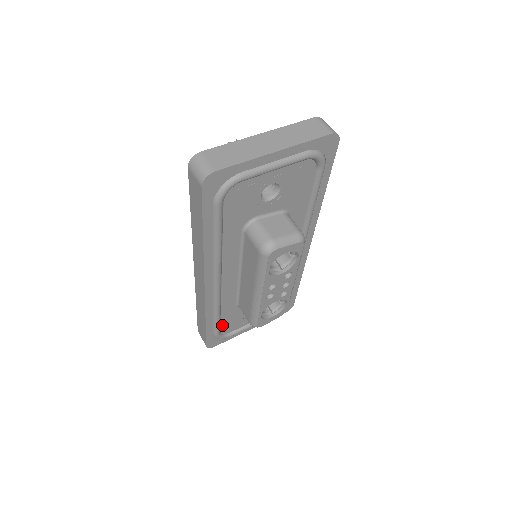
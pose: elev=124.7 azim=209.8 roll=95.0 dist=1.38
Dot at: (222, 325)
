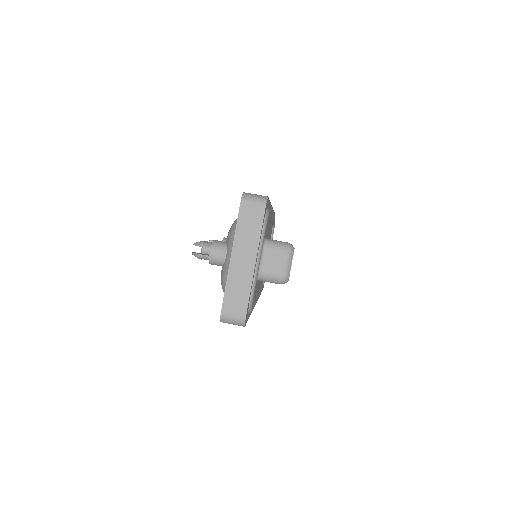
Dot at: occluded
